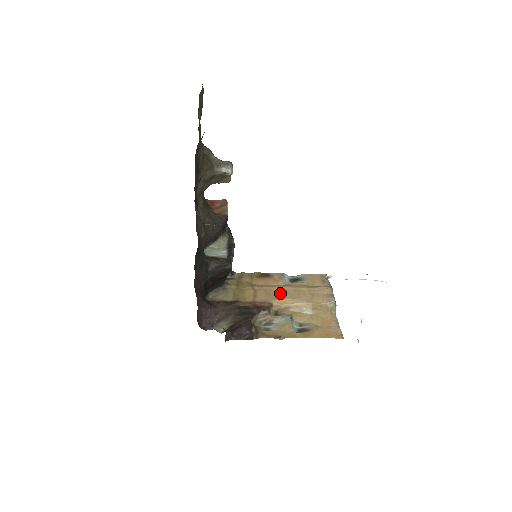
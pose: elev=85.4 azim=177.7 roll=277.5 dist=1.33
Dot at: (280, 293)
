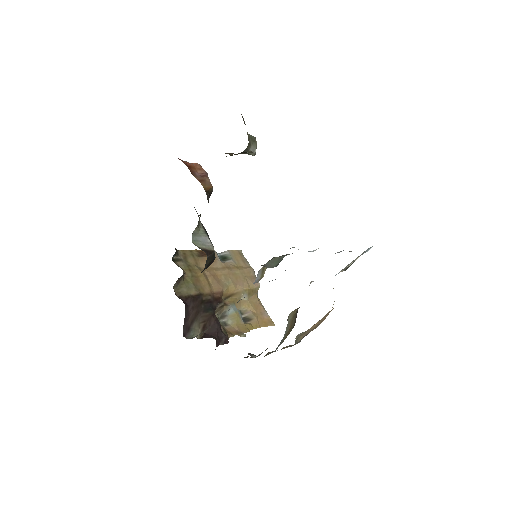
Dot at: (225, 278)
